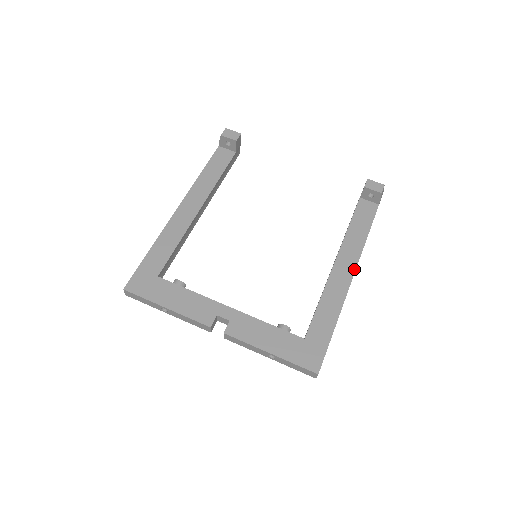
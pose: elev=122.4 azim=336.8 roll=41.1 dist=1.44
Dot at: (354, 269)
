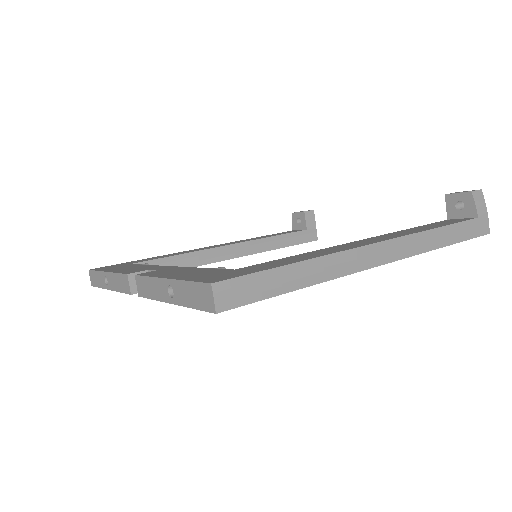
Dot at: (388, 239)
